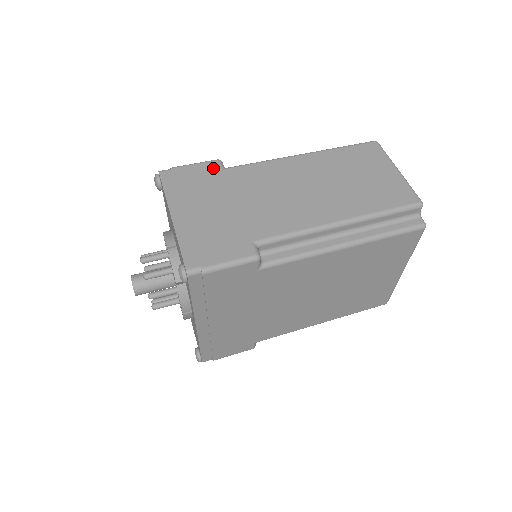
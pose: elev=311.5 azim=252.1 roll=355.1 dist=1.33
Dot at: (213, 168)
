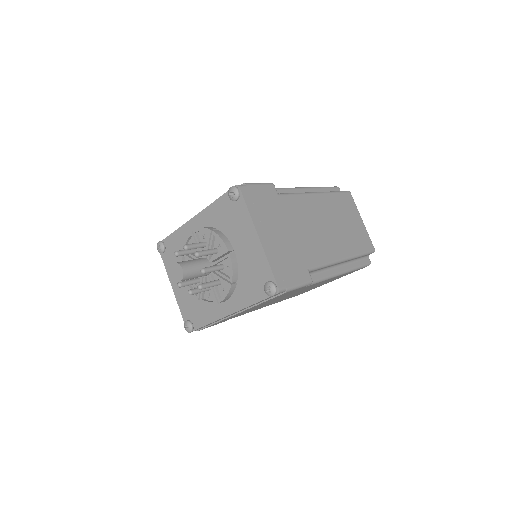
Dot at: (273, 192)
